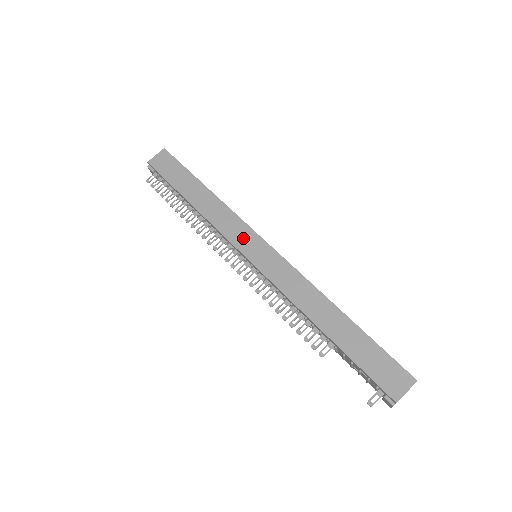
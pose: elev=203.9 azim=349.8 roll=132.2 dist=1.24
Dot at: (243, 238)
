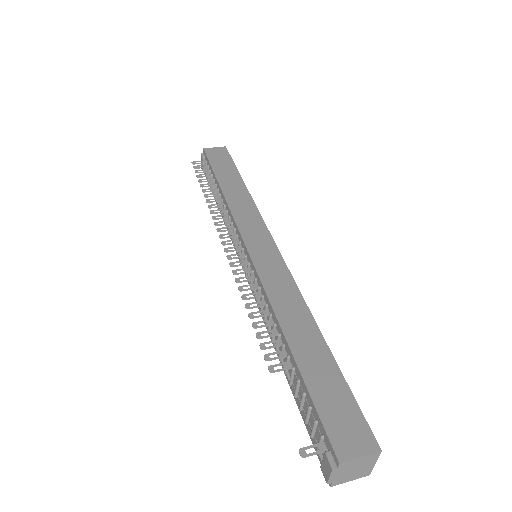
Dot at: (253, 230)
